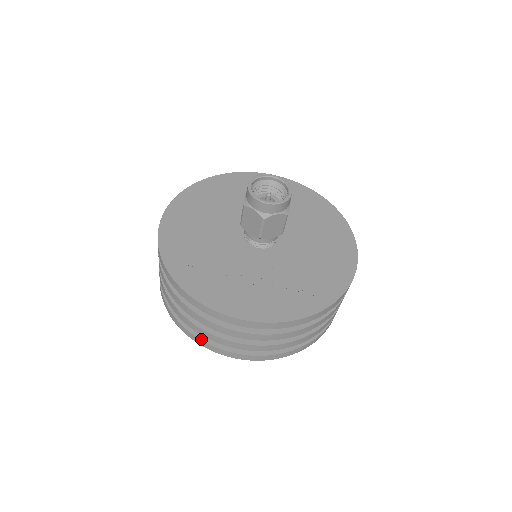
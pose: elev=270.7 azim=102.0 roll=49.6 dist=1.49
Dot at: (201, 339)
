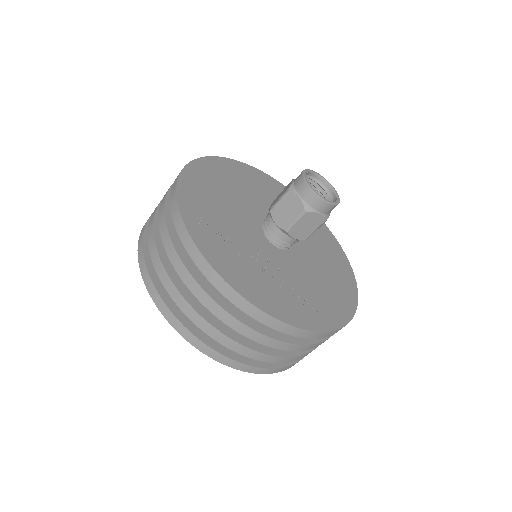
Dot at: (172, 311)
